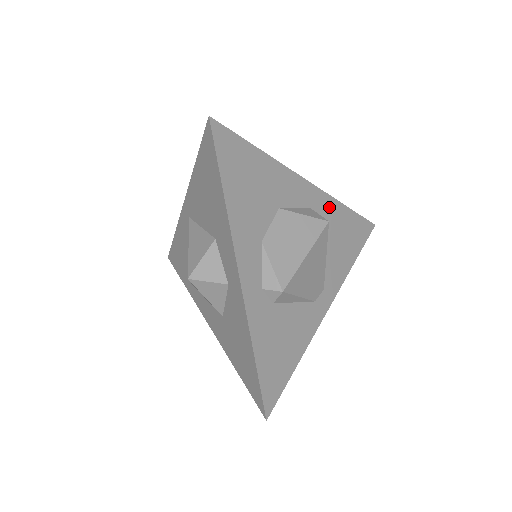
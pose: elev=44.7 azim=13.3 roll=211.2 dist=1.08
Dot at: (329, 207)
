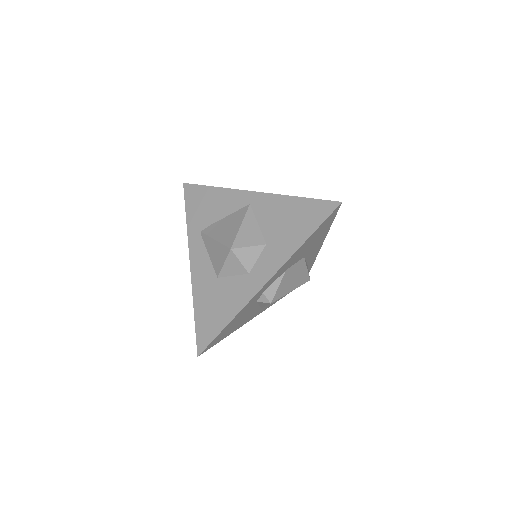
Dot at: (309, 265)
